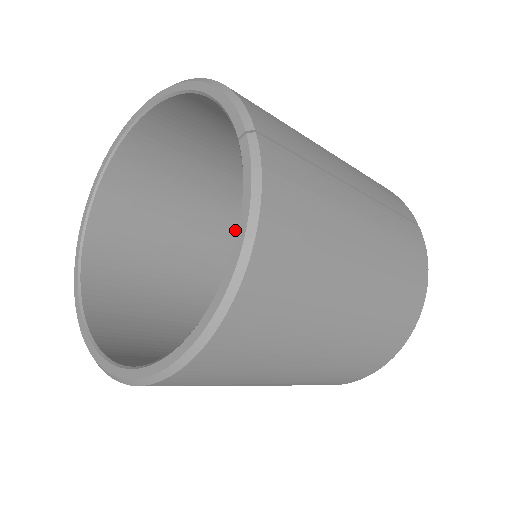
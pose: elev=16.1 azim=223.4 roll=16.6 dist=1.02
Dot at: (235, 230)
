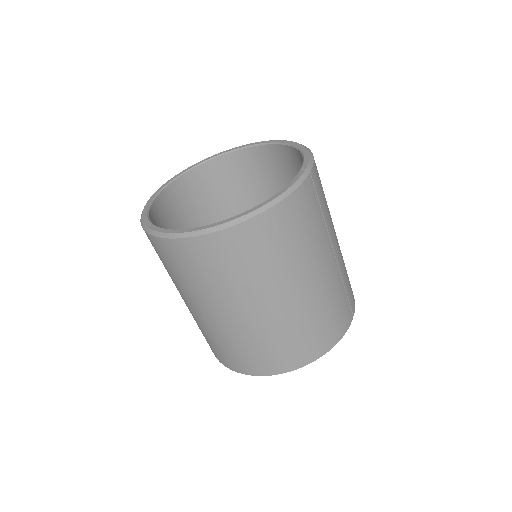
Dot at: occluded
